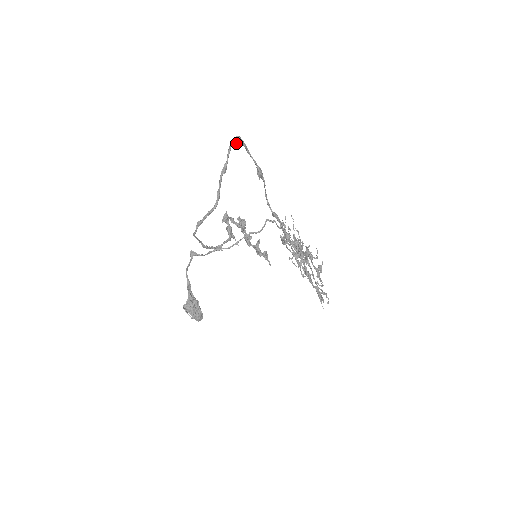
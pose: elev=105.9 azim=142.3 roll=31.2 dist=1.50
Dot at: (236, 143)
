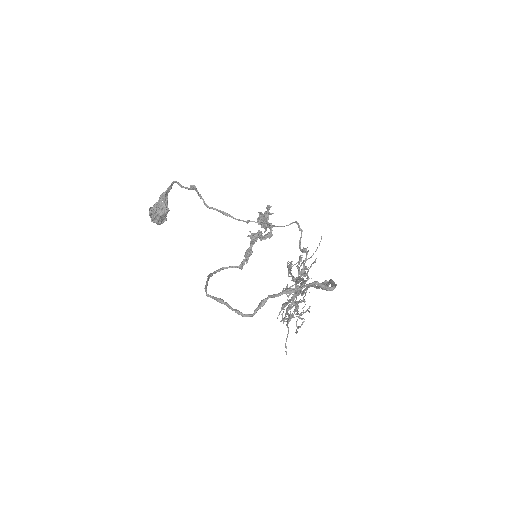
Dot at: (326, 290)
